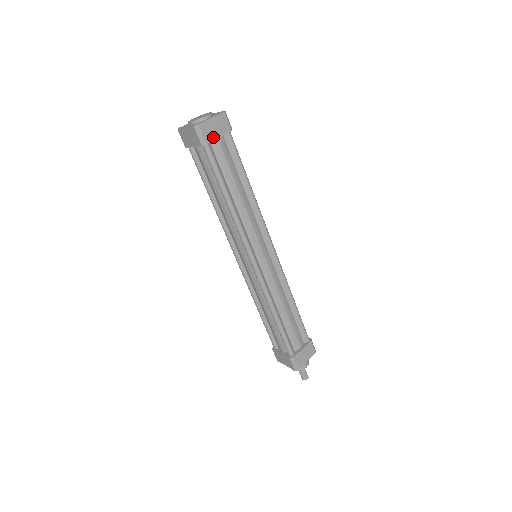
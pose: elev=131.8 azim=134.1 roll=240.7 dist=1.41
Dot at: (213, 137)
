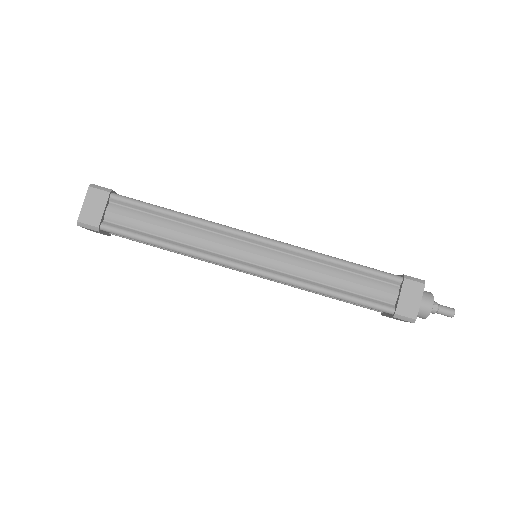
Dot at: (99, 216)
